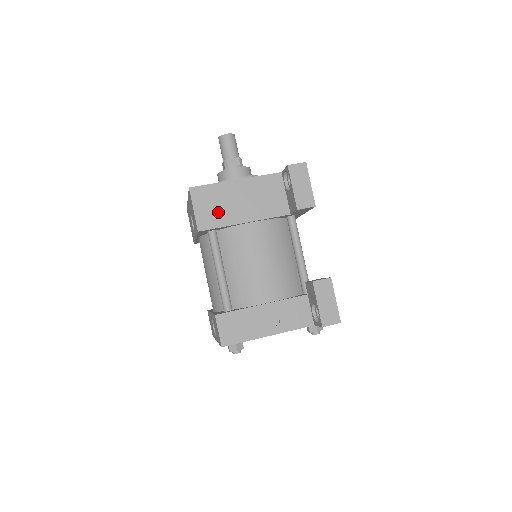
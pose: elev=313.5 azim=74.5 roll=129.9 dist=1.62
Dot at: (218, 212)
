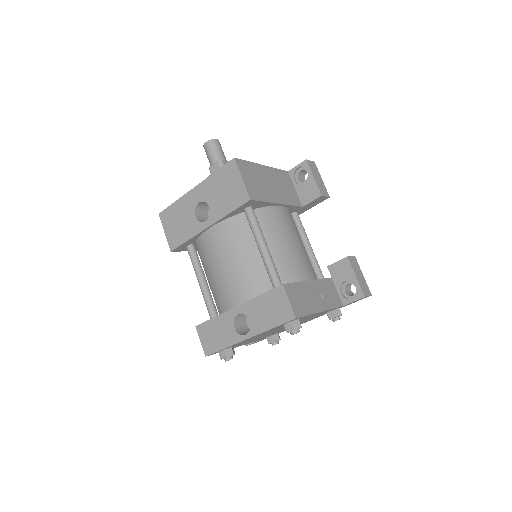
Dot at: (259, 187)
